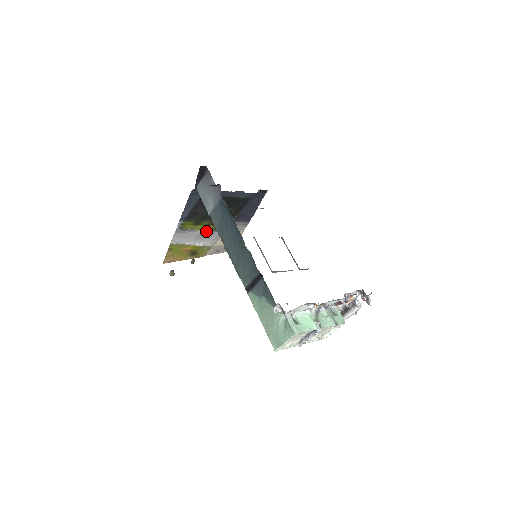
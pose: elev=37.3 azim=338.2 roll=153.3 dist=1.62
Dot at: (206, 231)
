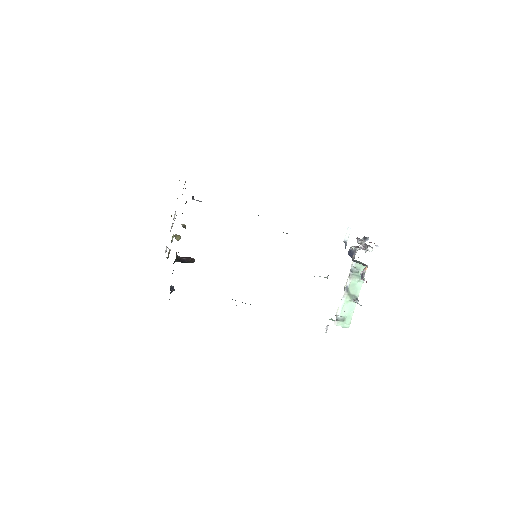
Dot at: occluded
